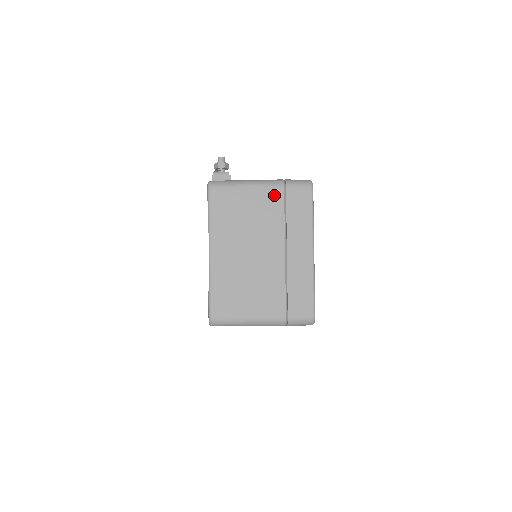
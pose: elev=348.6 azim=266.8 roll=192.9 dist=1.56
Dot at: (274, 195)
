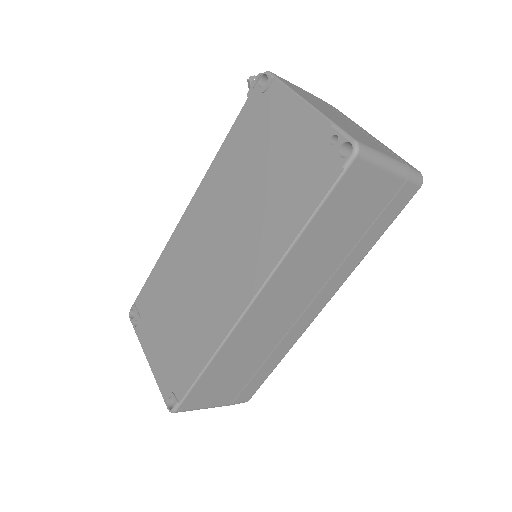
Dot at: occluded
